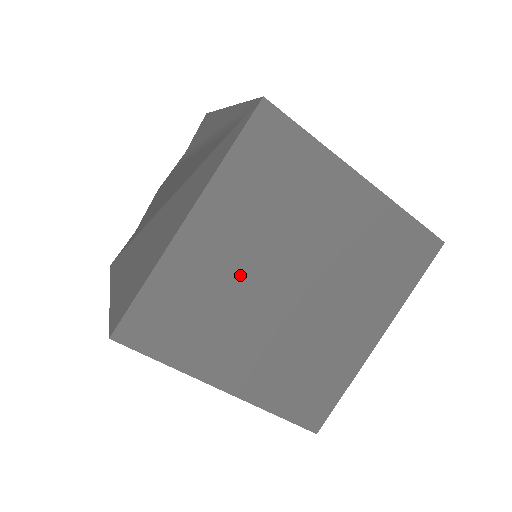
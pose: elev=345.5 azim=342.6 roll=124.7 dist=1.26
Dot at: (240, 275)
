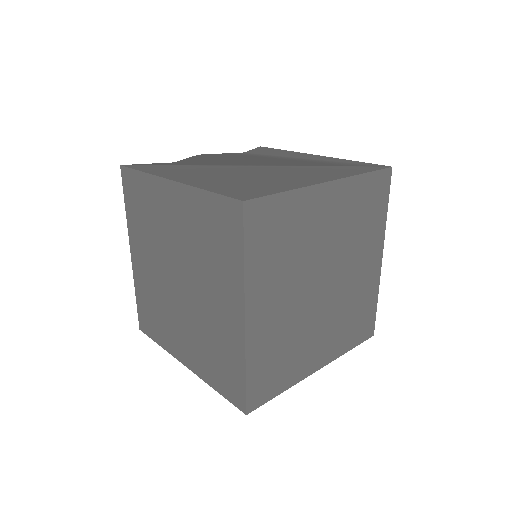
Dot at: (316, 246)
